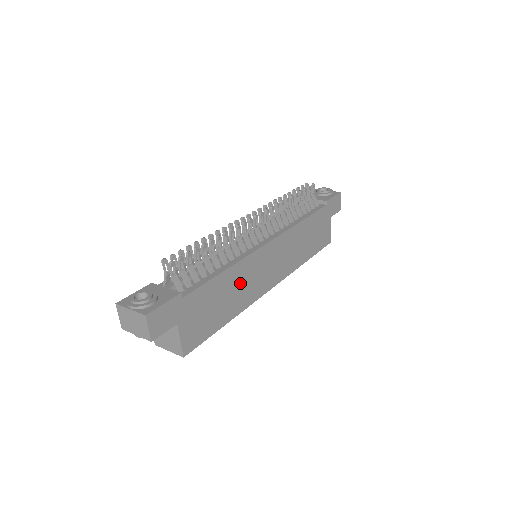
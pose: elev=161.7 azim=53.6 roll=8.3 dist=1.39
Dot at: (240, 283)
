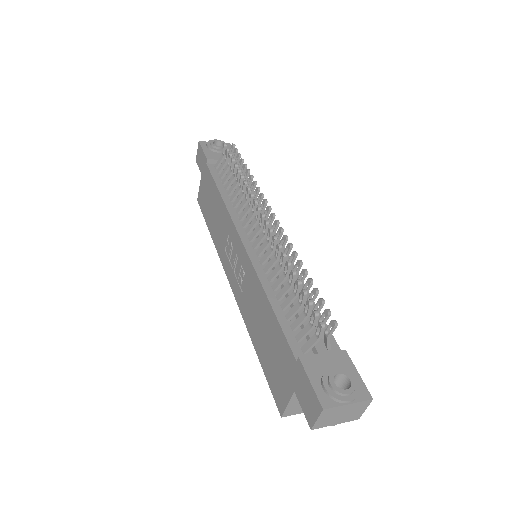
Dot at: occluded
